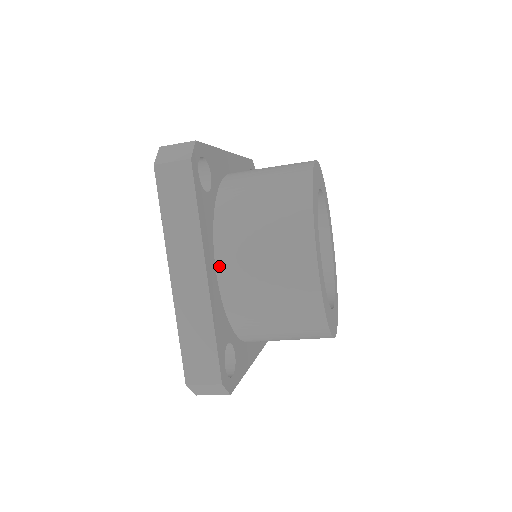
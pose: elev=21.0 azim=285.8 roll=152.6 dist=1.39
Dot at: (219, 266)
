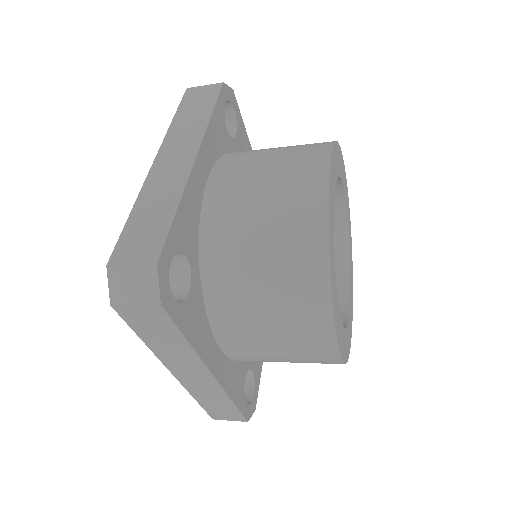
Dot at: (213, 177)
